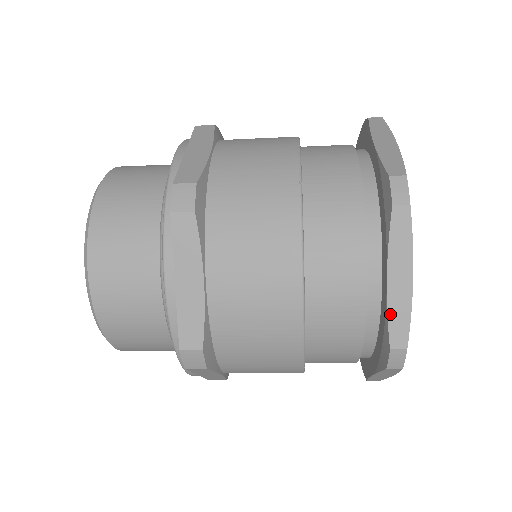
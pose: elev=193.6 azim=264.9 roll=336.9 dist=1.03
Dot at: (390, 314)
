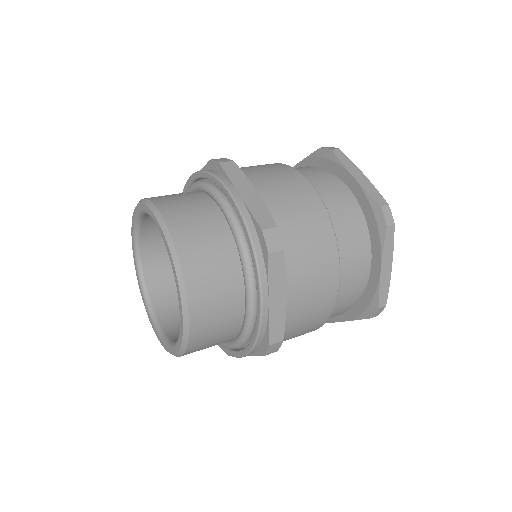
Dot at: occluded
